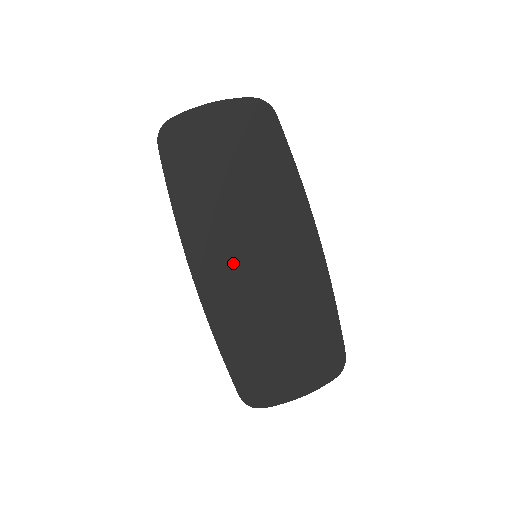
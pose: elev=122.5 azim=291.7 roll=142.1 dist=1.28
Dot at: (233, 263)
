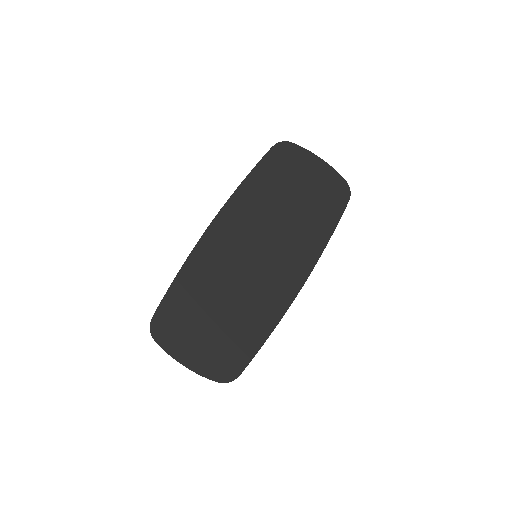
Dot at: (240, 242)
